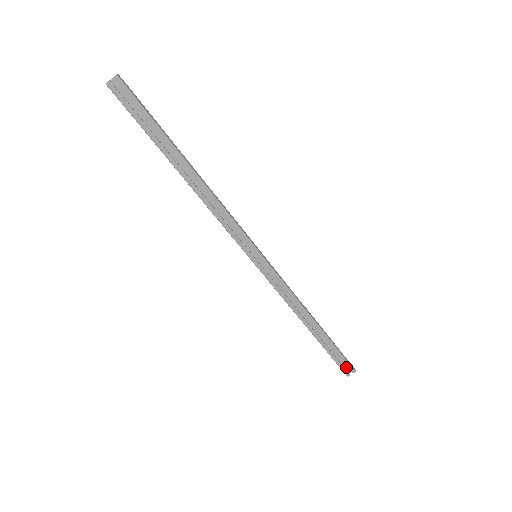
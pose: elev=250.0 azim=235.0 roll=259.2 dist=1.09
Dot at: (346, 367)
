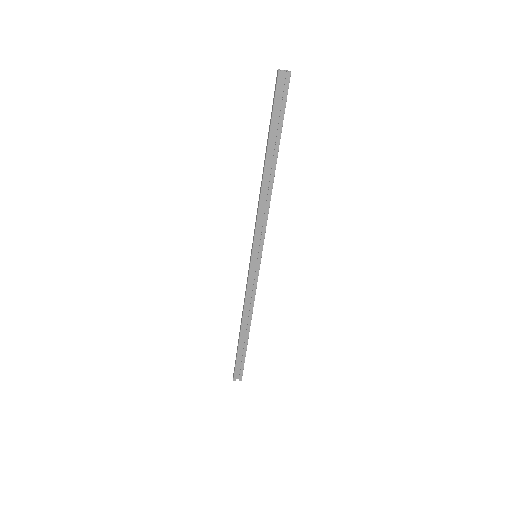
Dot at: (238, 373)
